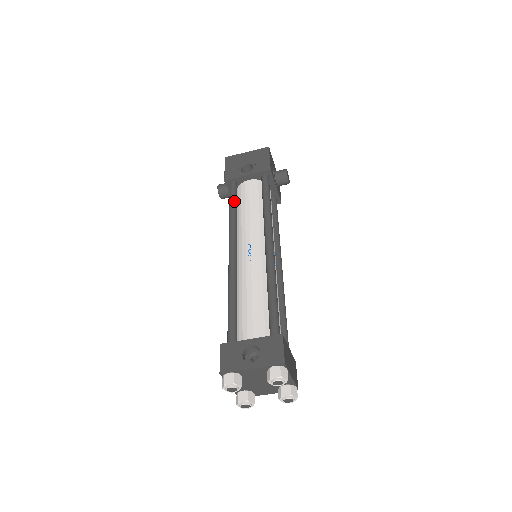
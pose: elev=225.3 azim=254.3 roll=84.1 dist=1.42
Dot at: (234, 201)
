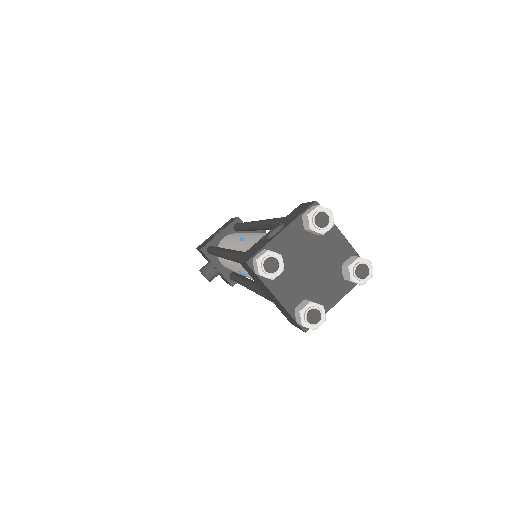
Dot at: occluded
